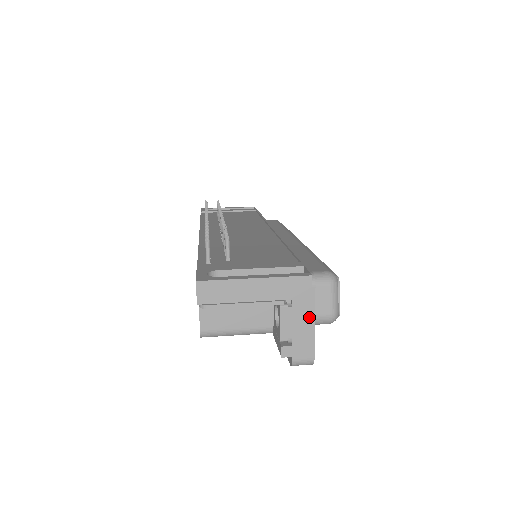
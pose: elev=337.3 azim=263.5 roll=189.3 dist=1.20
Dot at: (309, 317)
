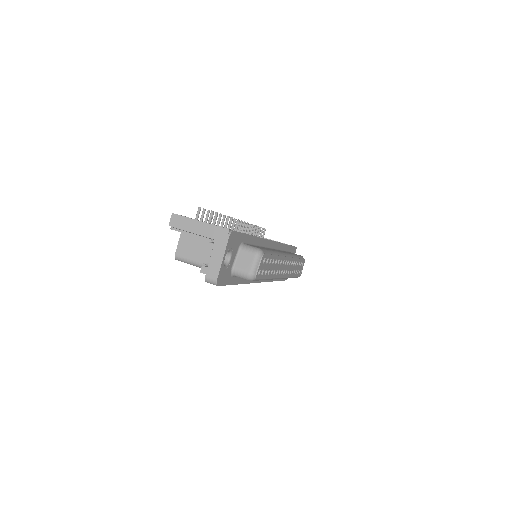
Dot at: (221, 253)
